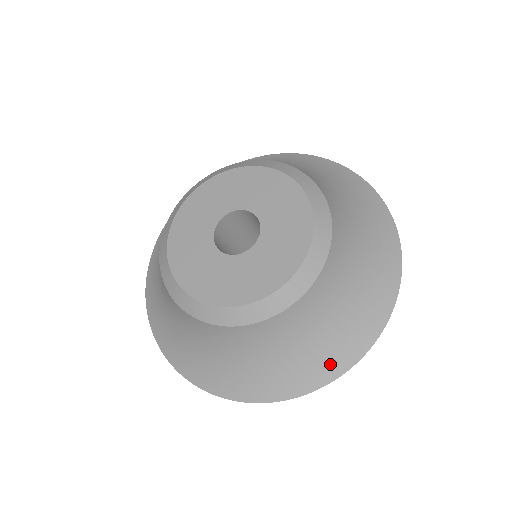
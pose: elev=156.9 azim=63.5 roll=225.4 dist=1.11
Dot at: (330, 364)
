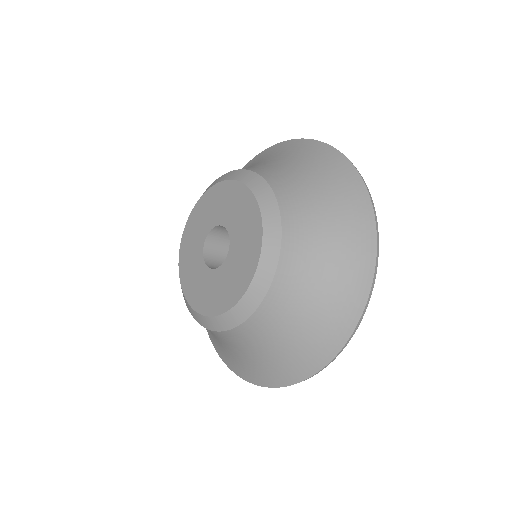
Dot at: (242, 370)
